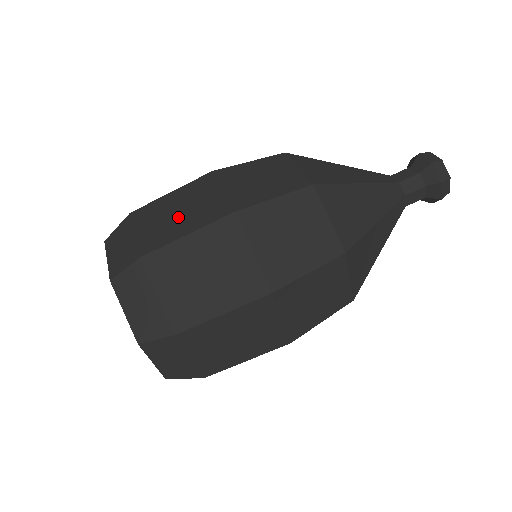
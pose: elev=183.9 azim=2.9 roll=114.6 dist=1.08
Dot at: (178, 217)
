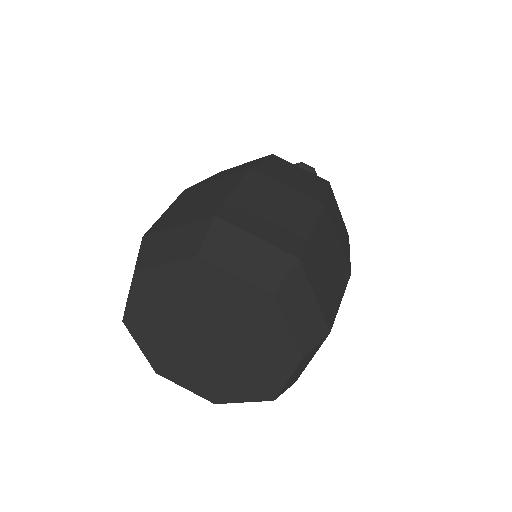
Dot at: (281, 214)
